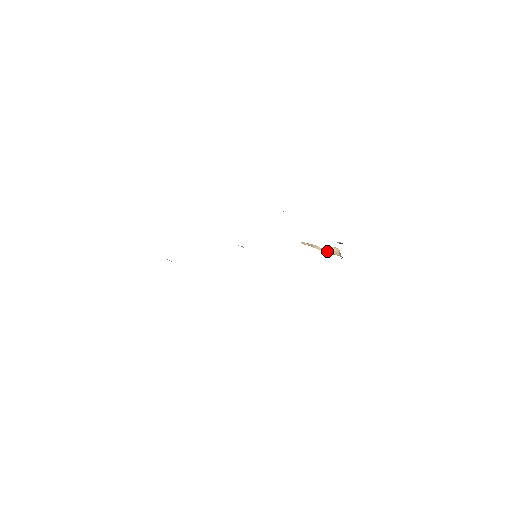
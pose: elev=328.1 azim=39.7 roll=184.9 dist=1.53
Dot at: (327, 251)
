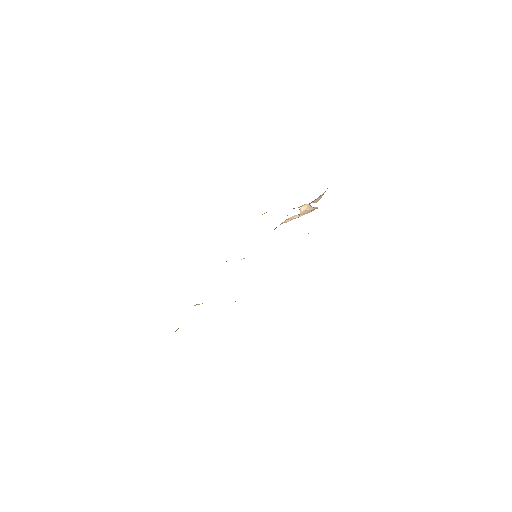
Dot at: (303, 213)
